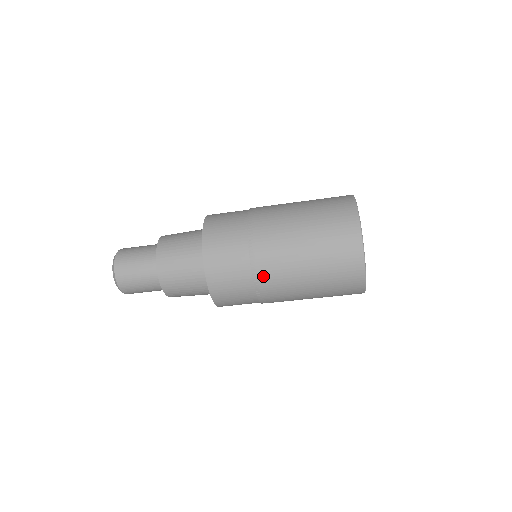
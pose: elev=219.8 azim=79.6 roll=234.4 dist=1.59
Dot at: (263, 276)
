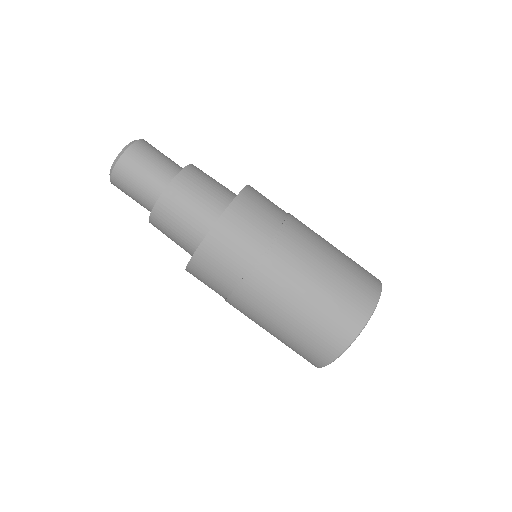
Dot at: (283, 244)
